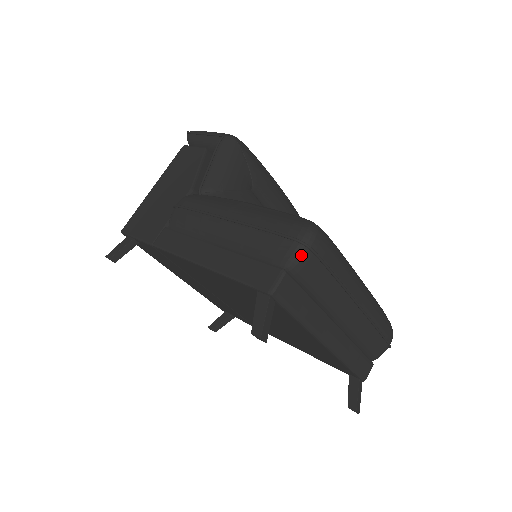
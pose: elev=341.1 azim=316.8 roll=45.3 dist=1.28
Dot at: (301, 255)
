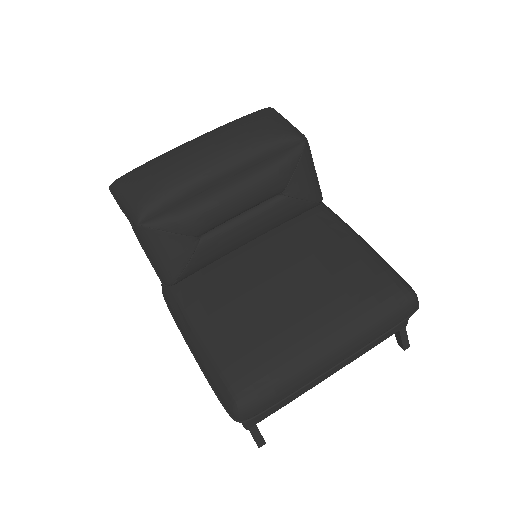
Dot at: occluded
